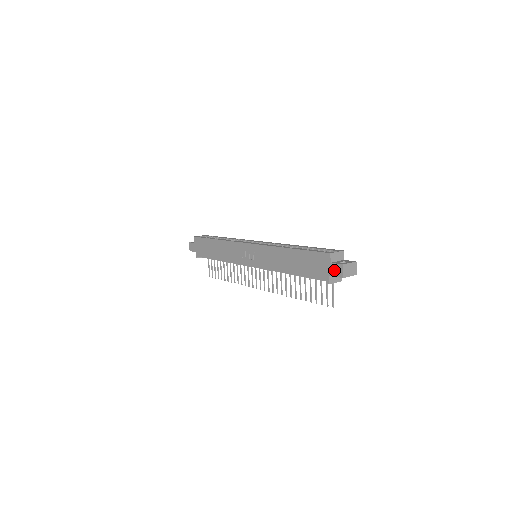
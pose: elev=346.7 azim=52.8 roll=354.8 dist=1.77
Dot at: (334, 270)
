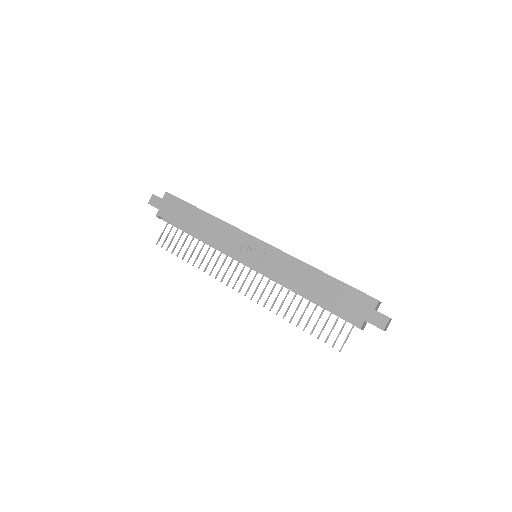
Dot at: (376, 318)
